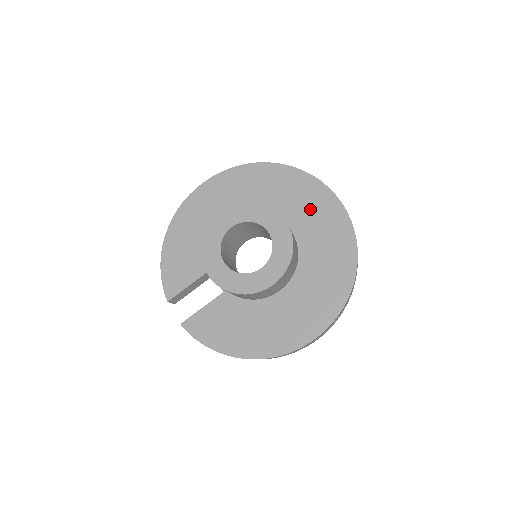
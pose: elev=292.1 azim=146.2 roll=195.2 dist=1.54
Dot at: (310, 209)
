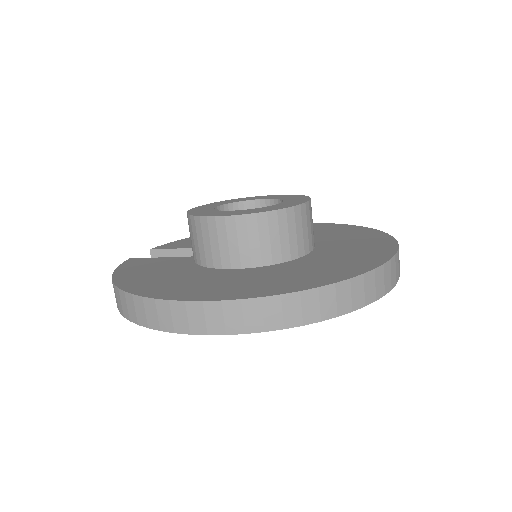
Dot at: (355, 247)
